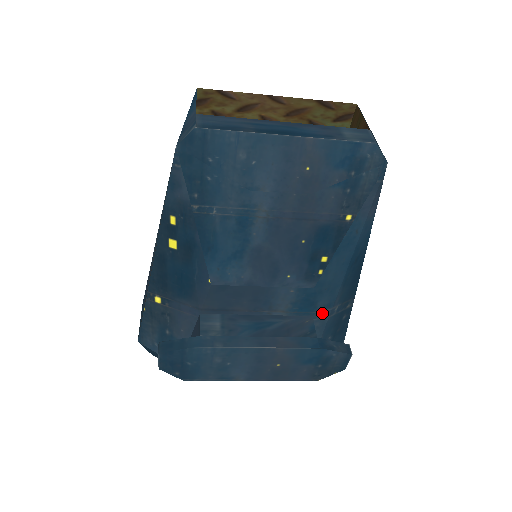
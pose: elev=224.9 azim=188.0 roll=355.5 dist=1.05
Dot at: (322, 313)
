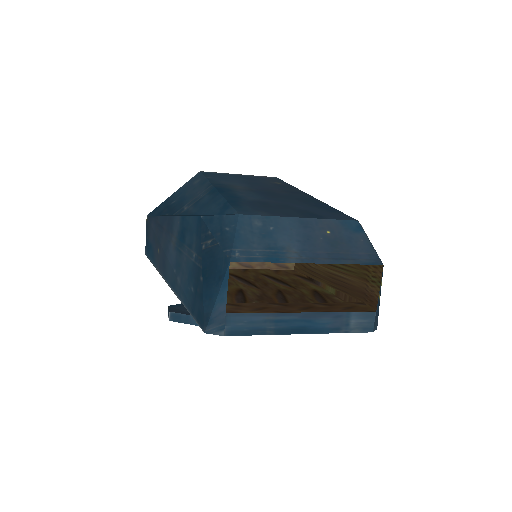
Dot at: occluded
